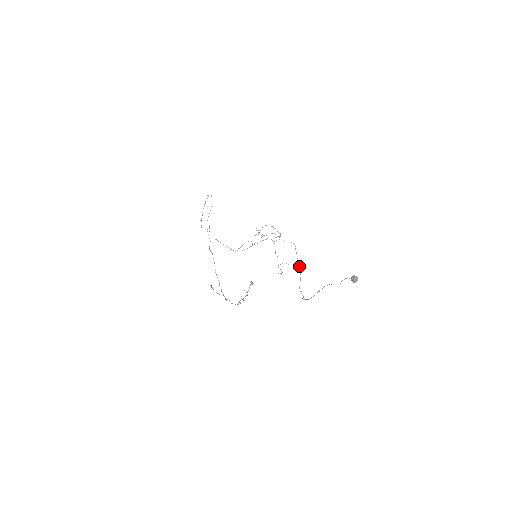
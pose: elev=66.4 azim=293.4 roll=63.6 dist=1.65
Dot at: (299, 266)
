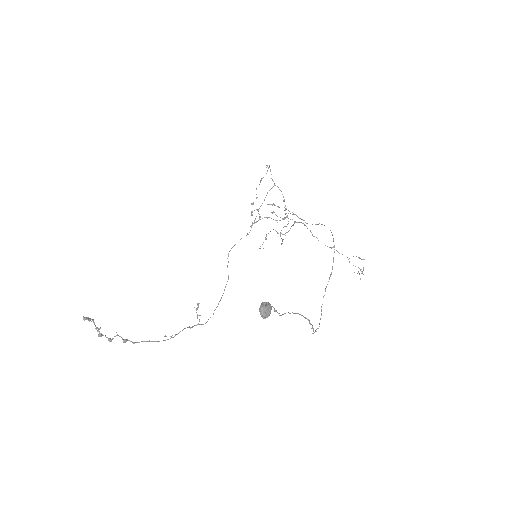
Dot at: (332, 266)
